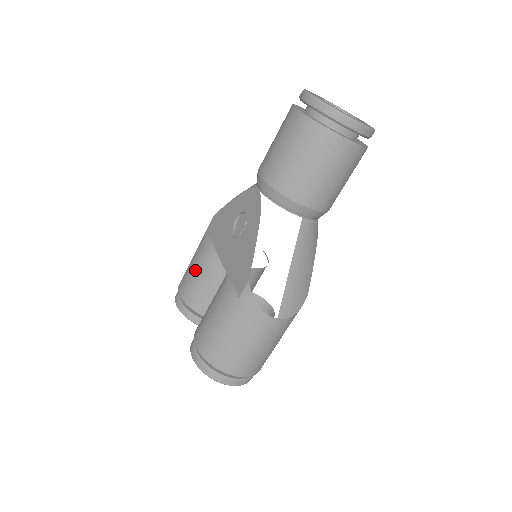
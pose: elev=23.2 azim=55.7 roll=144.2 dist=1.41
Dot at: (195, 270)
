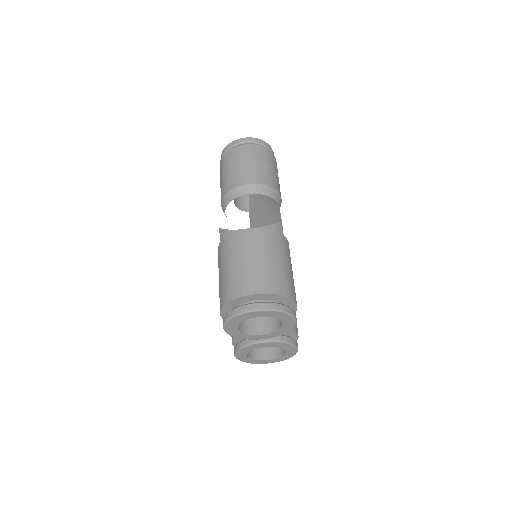
Dot at: occluded
